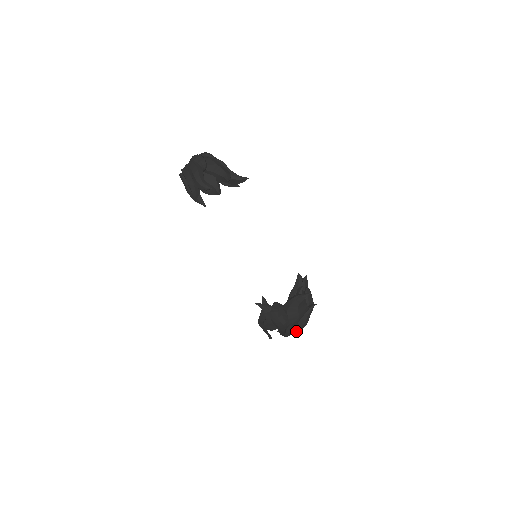
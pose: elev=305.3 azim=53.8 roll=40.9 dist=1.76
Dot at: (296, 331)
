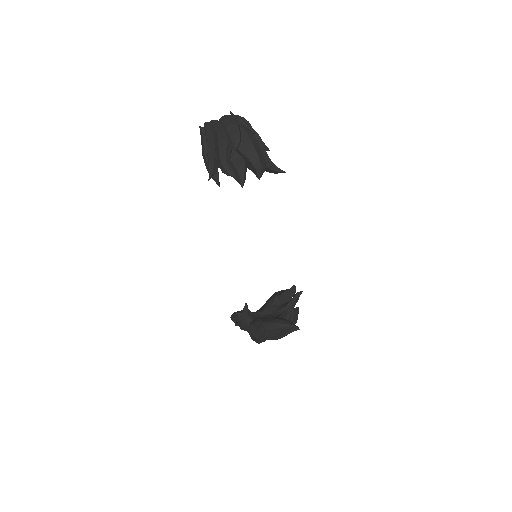
Dot at: occluded
